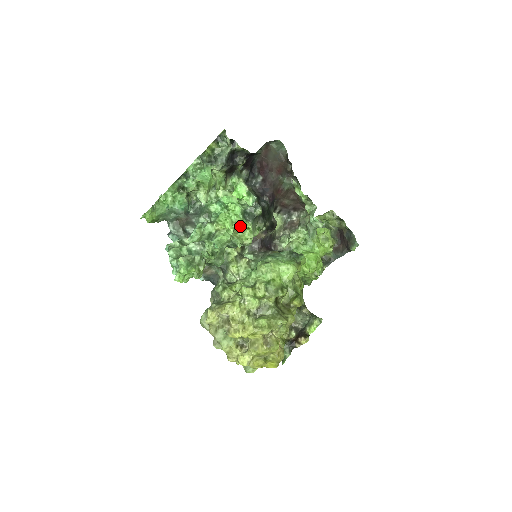
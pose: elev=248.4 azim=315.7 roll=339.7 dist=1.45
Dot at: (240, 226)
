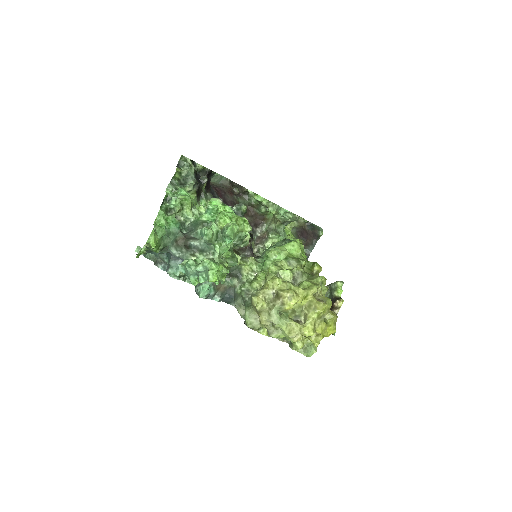
Dot at: (238, 220)
